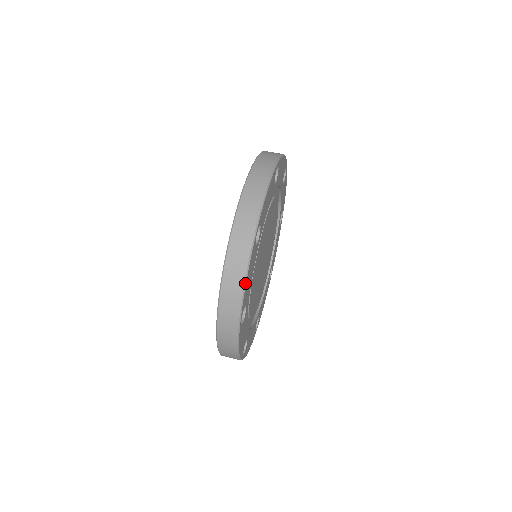
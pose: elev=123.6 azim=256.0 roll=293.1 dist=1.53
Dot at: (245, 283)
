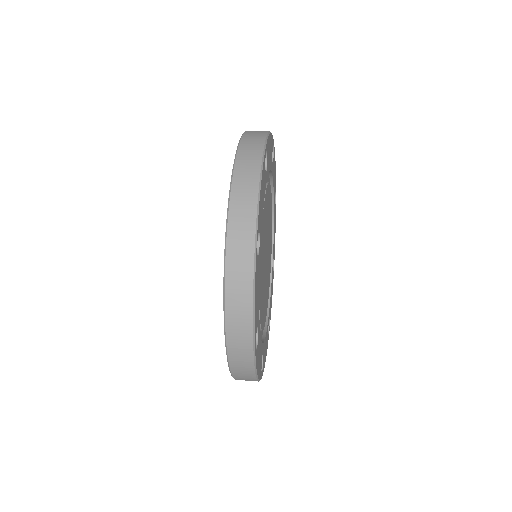
Dot at: (253, 307)
